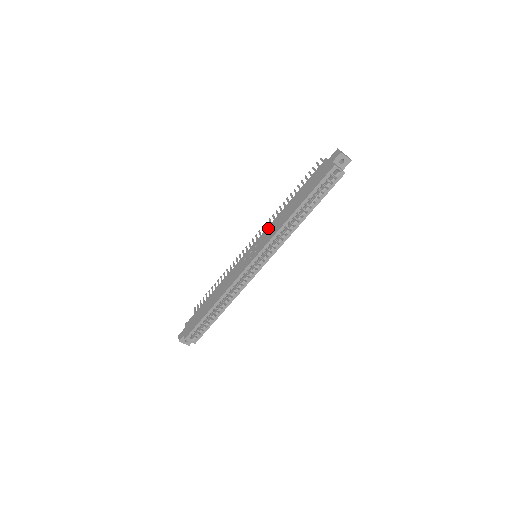
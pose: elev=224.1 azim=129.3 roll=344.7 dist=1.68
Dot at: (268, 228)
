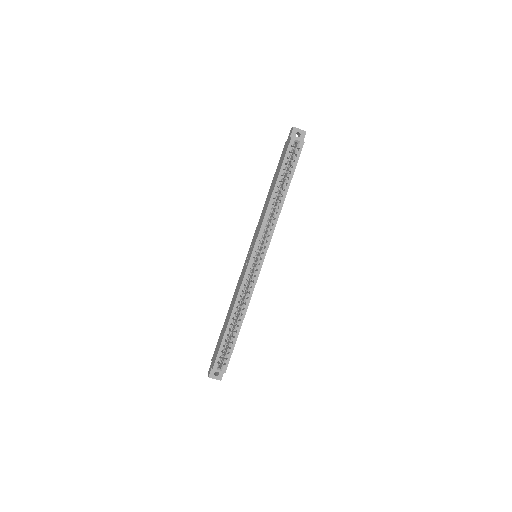
Dot at: (258, 224)
